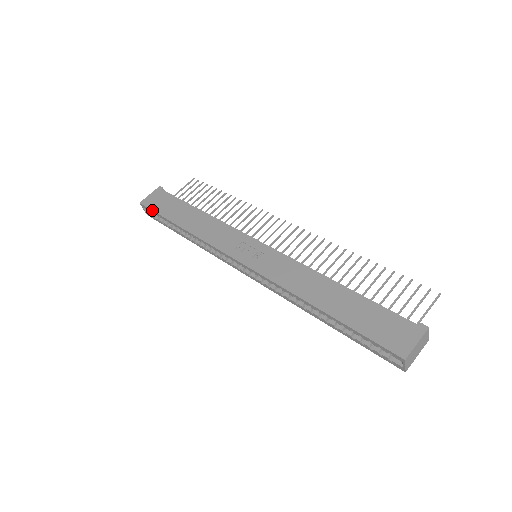
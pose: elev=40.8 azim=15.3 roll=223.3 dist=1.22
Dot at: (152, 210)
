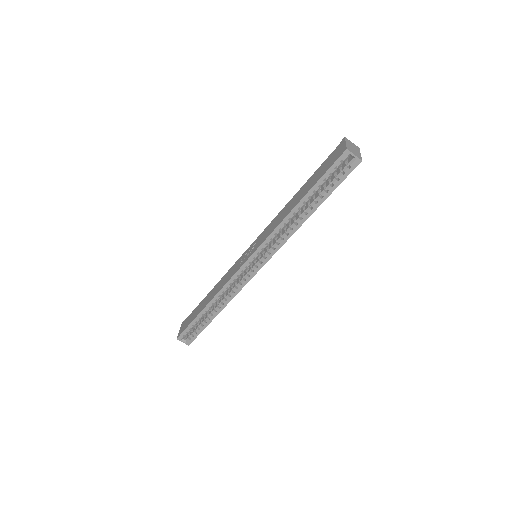
Dot at: (185, 328)
